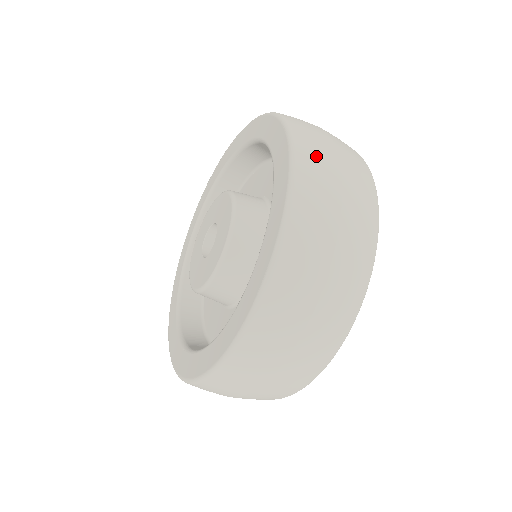
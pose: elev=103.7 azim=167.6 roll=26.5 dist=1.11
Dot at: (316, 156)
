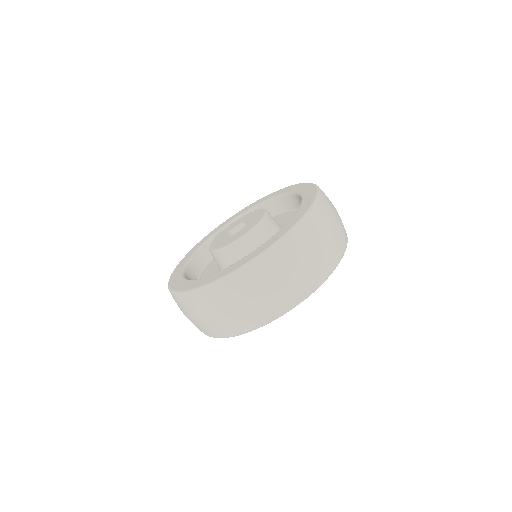
Dot at: occluded
